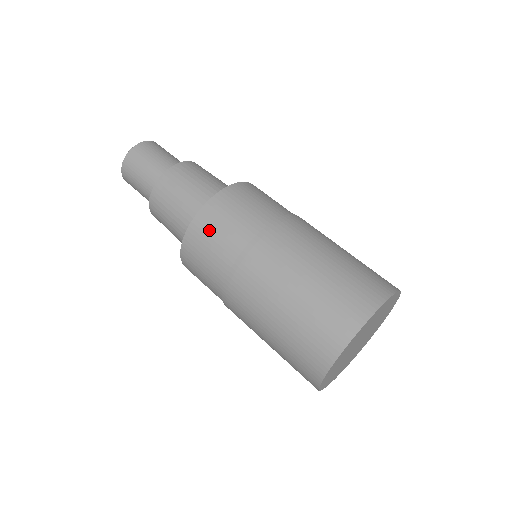
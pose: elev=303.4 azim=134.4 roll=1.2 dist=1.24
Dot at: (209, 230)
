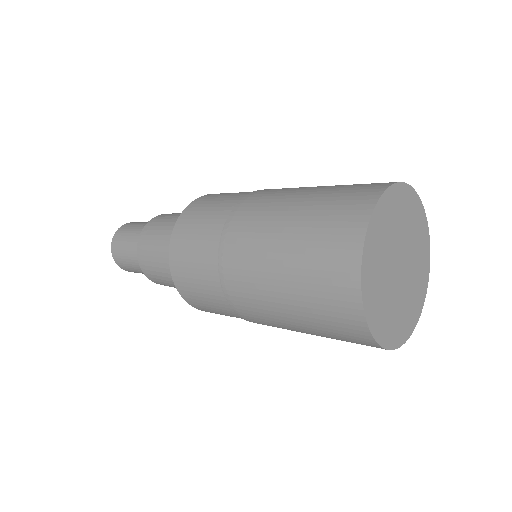
Dot at: occluded
